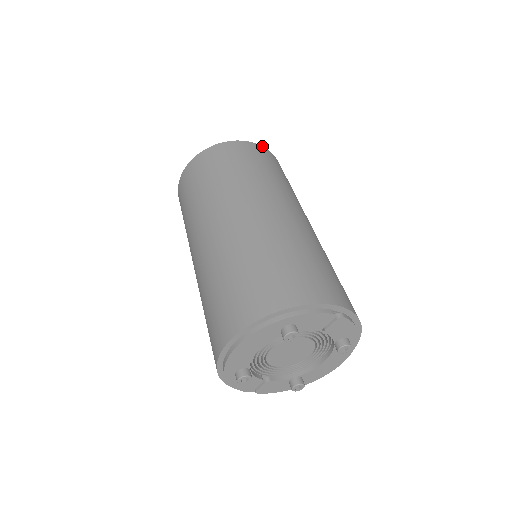
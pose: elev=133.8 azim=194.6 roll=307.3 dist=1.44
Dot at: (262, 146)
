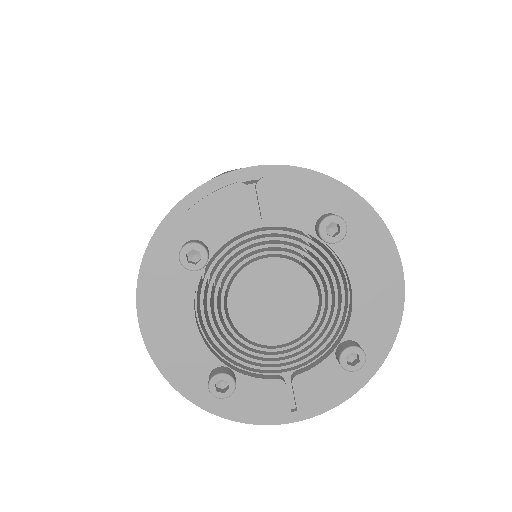
Dot at: occluded
